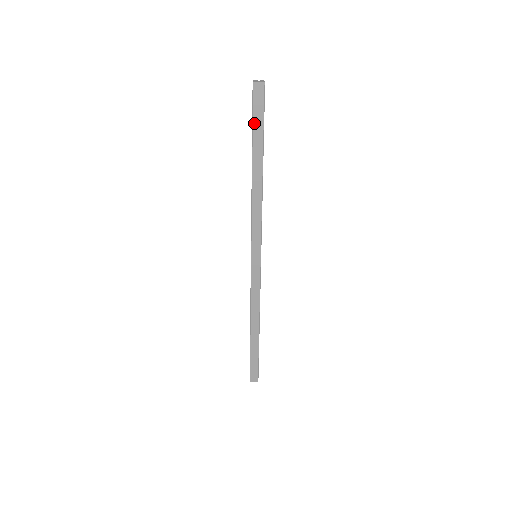
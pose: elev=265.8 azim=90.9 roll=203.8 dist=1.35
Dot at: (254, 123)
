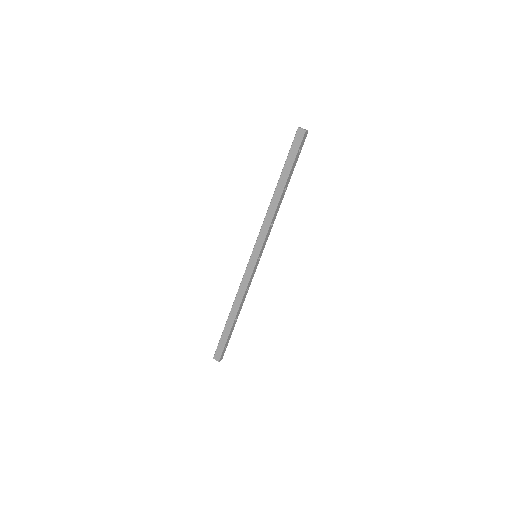
Dot at: (289, 156)
